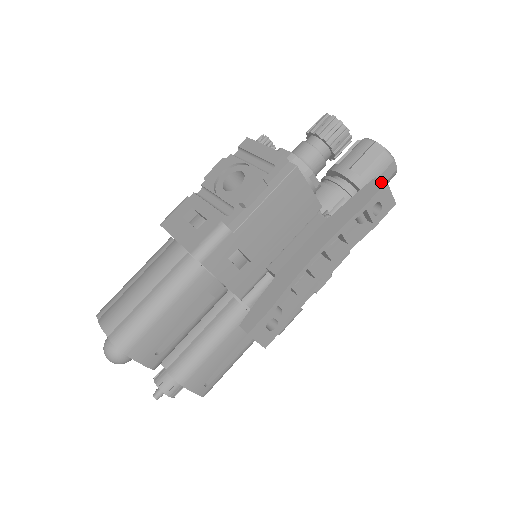
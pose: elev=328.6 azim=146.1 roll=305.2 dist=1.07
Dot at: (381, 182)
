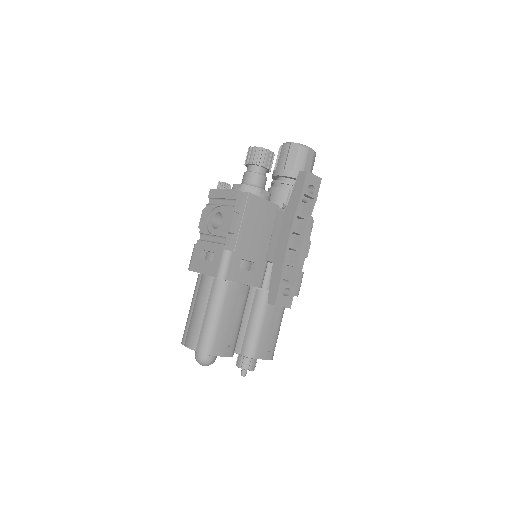
Dot at: (304, 173)
